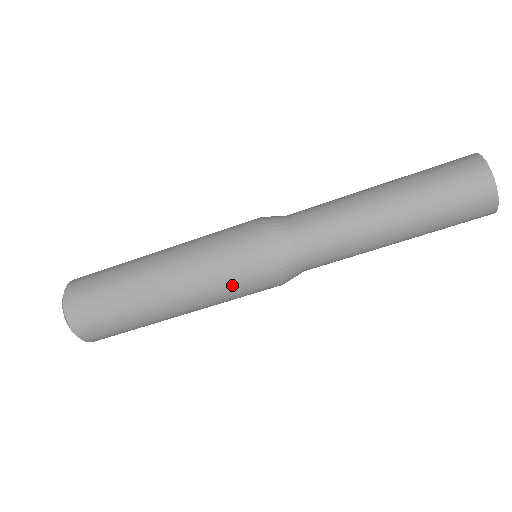
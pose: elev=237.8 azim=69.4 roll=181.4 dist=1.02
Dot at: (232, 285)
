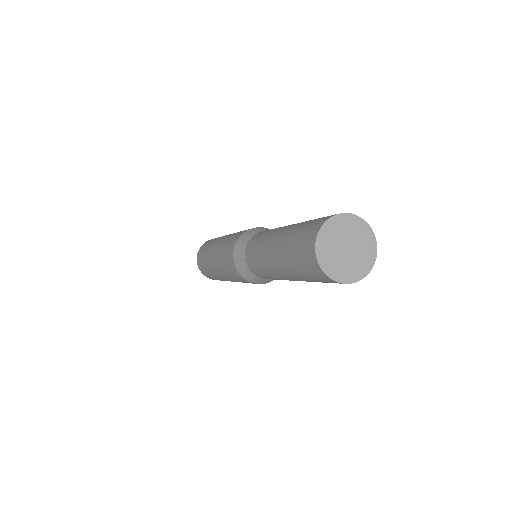
Dot at: occluded
